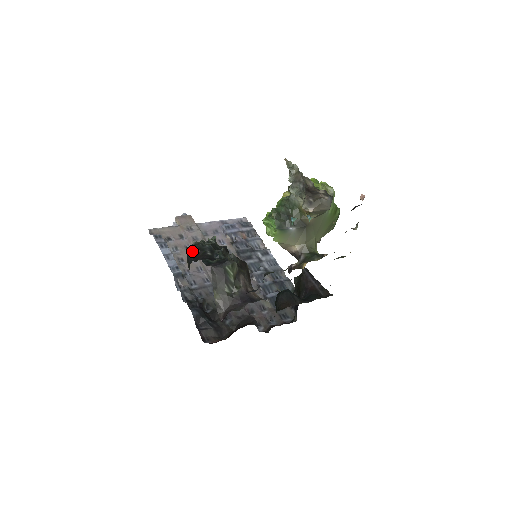
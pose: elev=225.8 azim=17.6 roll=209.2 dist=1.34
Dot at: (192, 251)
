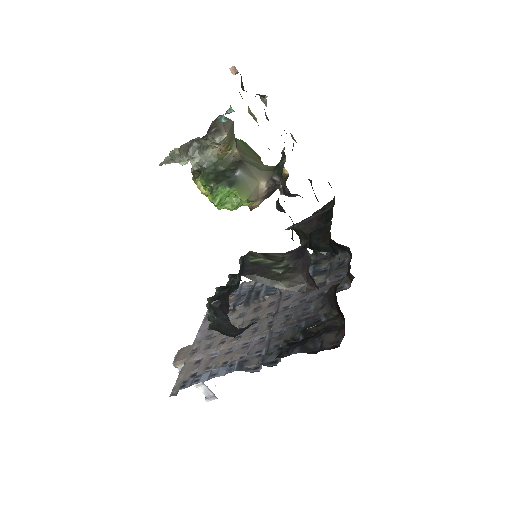
Dot at: (215, 313)
